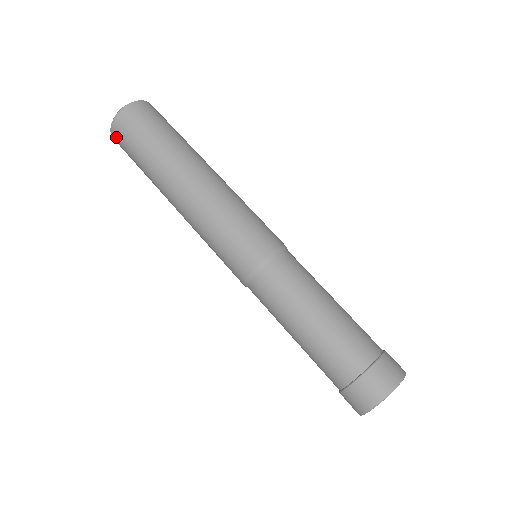
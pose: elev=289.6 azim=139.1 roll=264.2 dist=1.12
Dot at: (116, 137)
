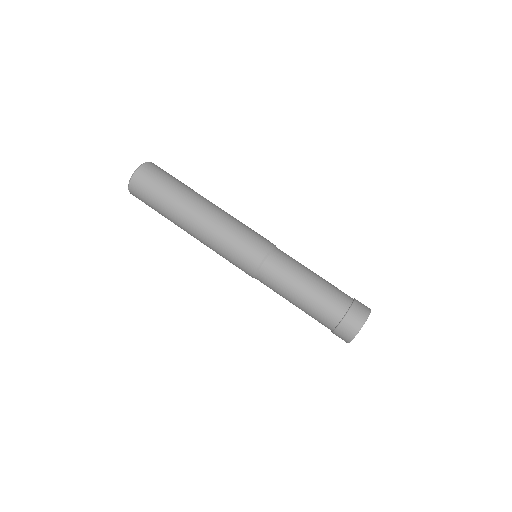
Dot at: (135, 186)
